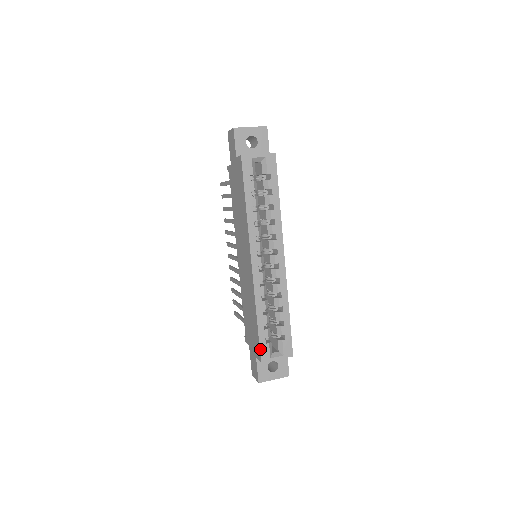
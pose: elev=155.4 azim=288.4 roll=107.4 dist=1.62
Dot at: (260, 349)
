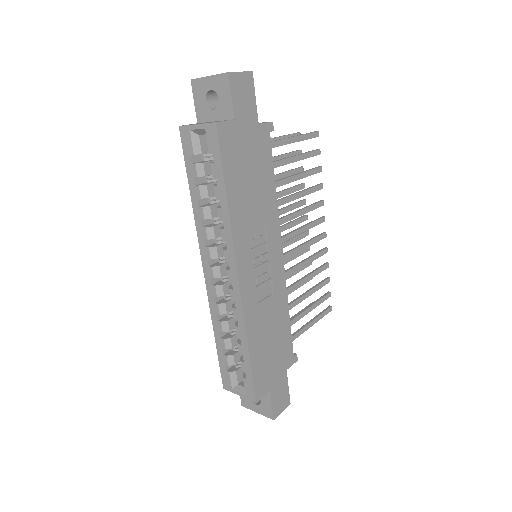
Dot at: (221, 373)
